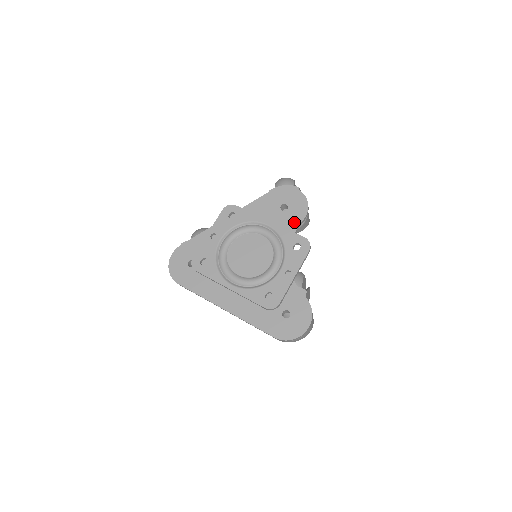
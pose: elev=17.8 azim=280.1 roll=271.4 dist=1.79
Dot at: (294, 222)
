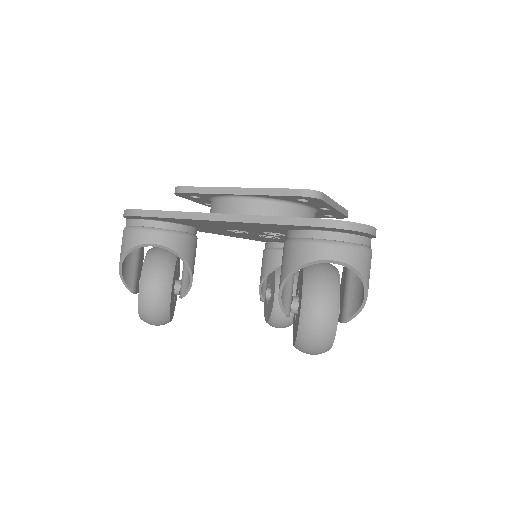
Dot at: occluded
